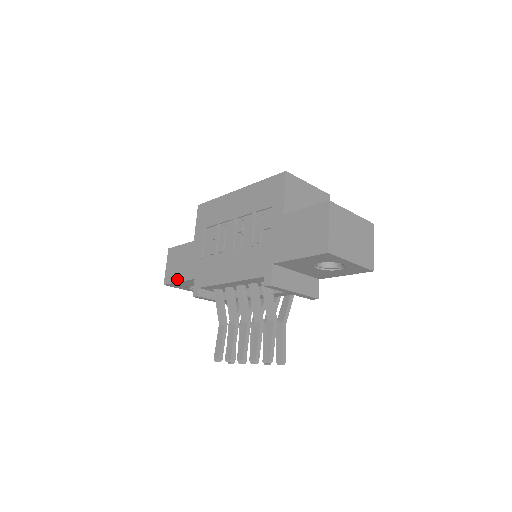
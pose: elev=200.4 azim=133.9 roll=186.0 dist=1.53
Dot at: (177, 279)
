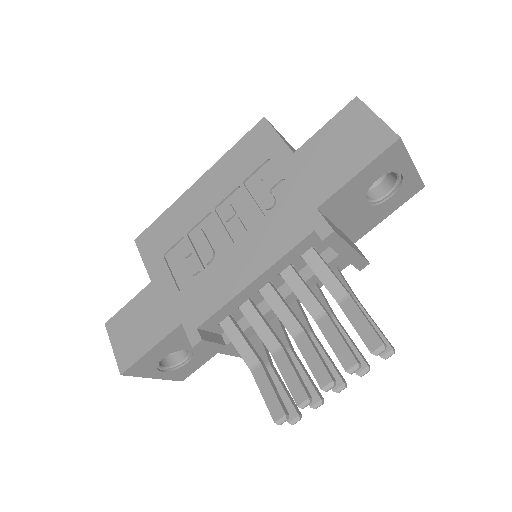
Dot at: (145, 348)
